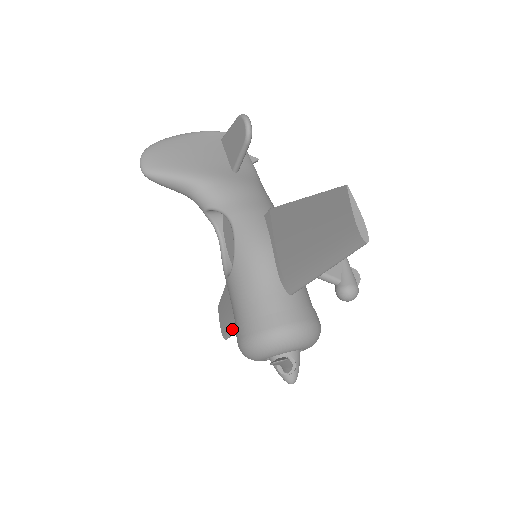
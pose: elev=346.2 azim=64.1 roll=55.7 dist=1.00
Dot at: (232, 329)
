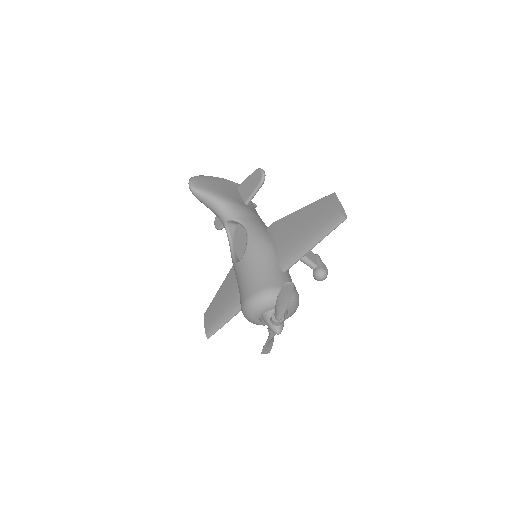
Dot at: (219, 323)
